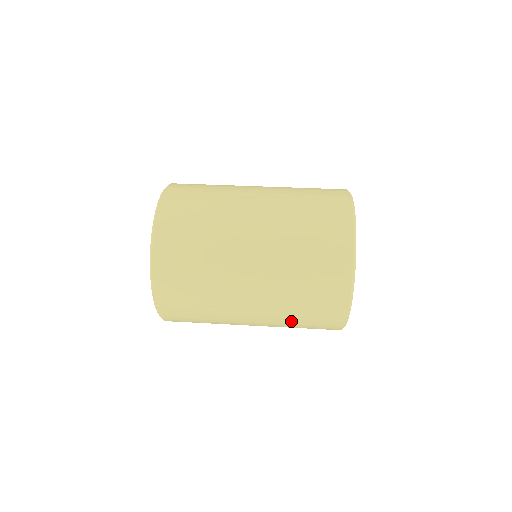
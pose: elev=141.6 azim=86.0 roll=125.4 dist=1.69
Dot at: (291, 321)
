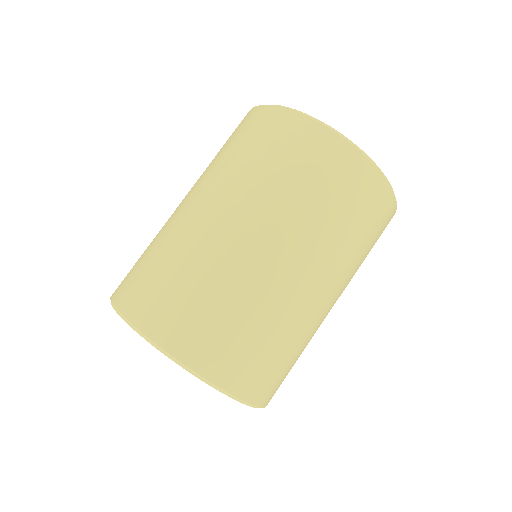
Dot at: occluded
